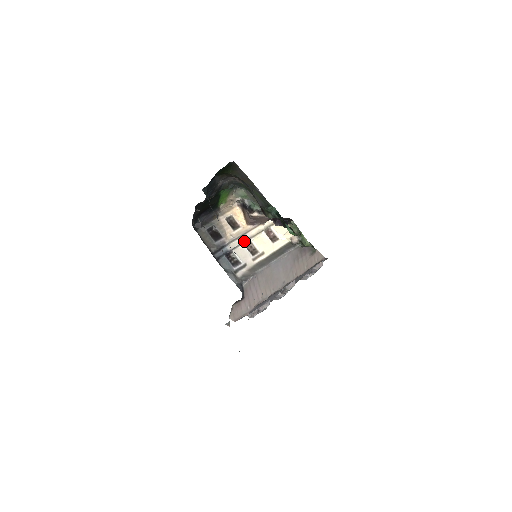
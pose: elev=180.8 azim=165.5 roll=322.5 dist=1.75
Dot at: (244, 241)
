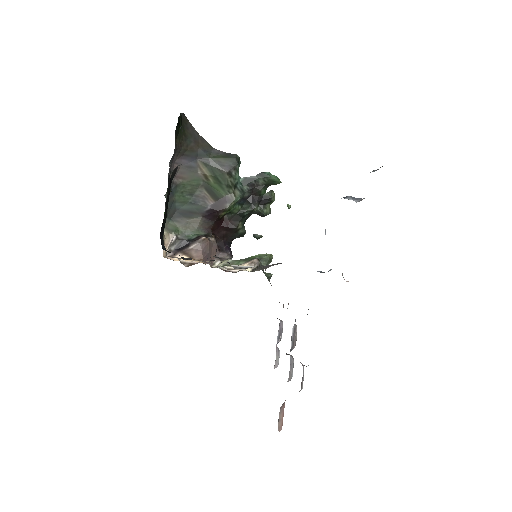
Dot at: occluded
